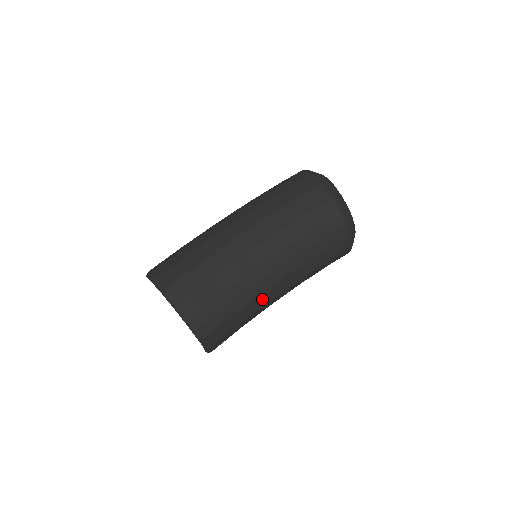
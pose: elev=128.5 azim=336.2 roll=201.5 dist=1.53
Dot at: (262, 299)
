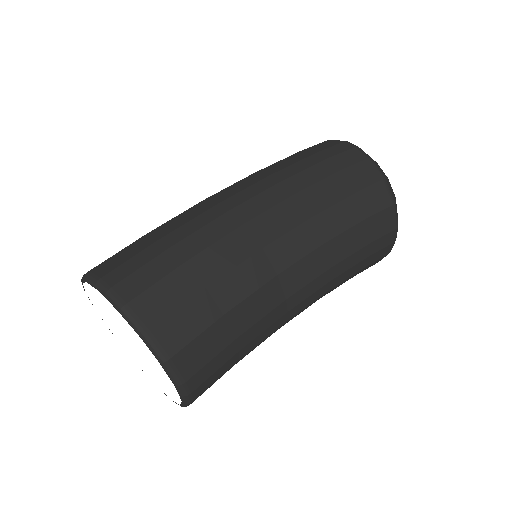
Dot at: occluded
